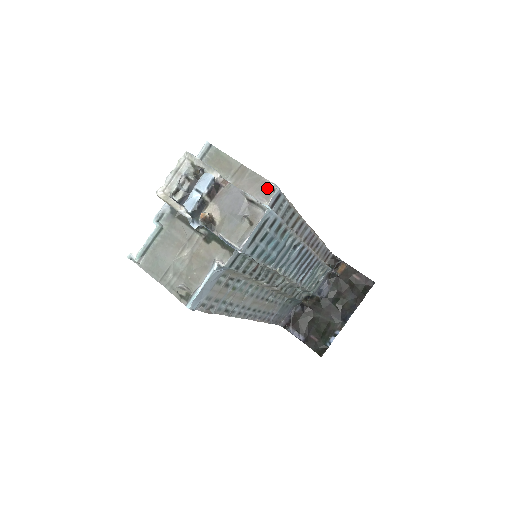
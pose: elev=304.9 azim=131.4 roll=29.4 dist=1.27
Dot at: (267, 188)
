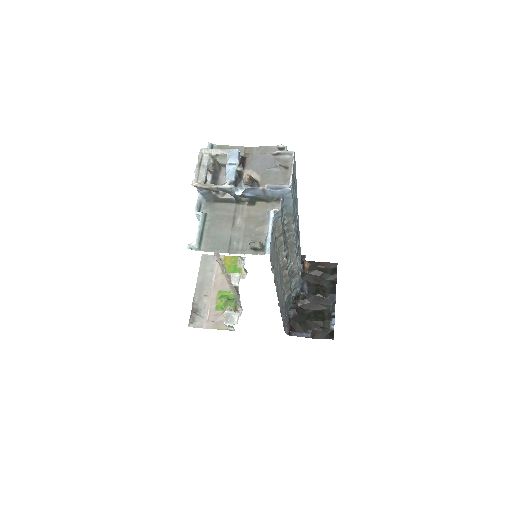
Dot at: (277, 150)
